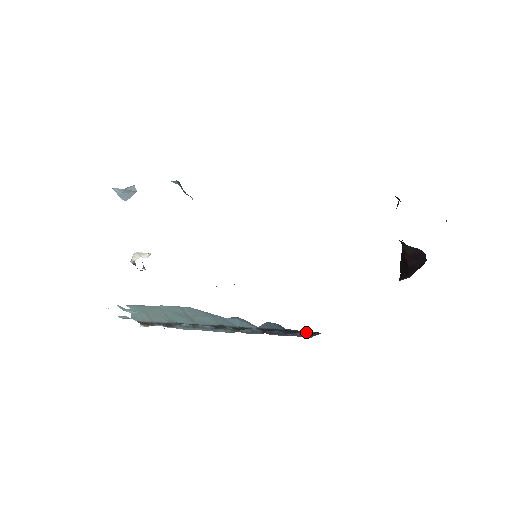
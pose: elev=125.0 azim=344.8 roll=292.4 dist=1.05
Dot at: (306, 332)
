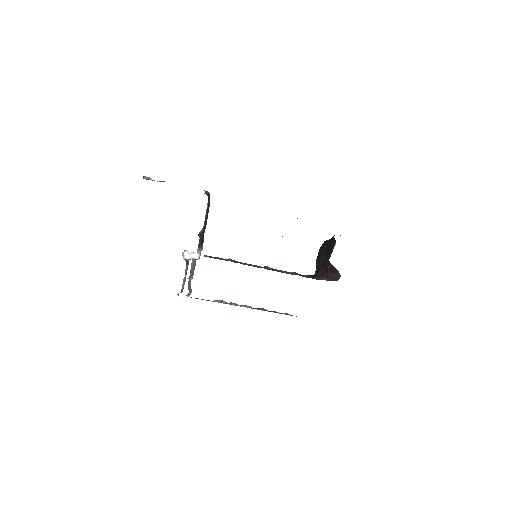
Dot at: (291, 315)
